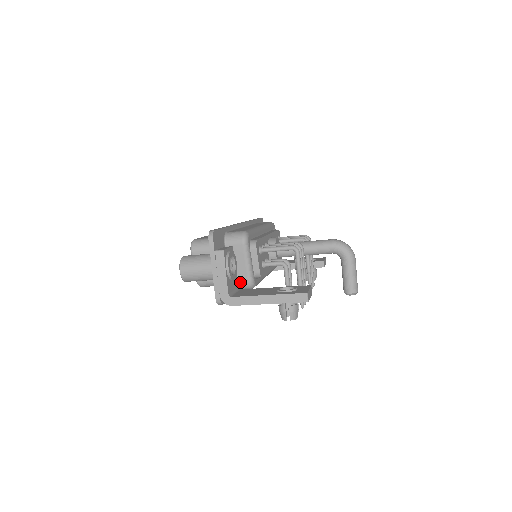
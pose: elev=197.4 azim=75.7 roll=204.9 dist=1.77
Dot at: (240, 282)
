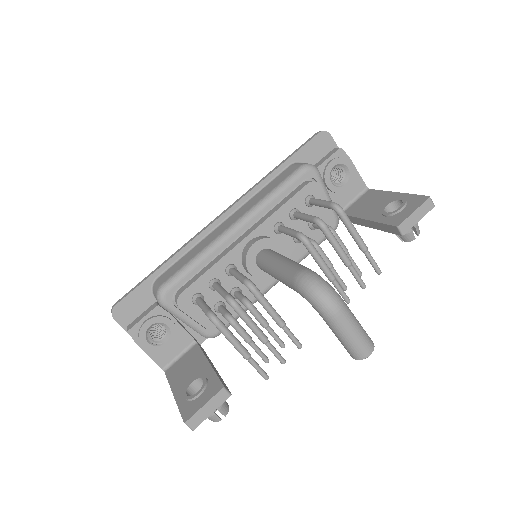
Dot at: occluded
